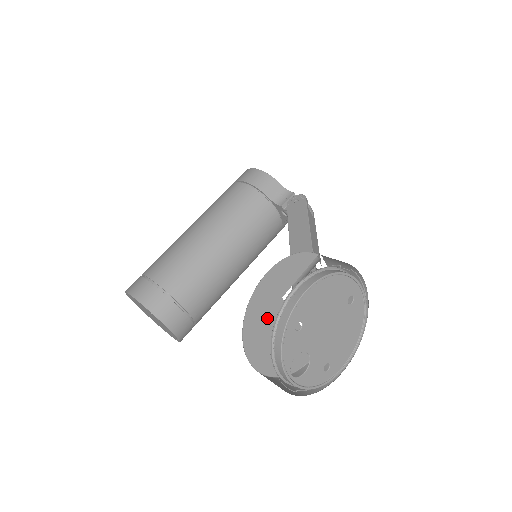
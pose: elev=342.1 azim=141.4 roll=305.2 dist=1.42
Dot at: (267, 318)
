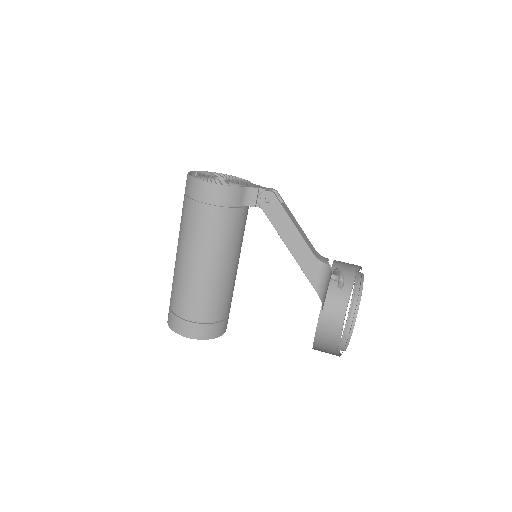
Dot at: occluded
